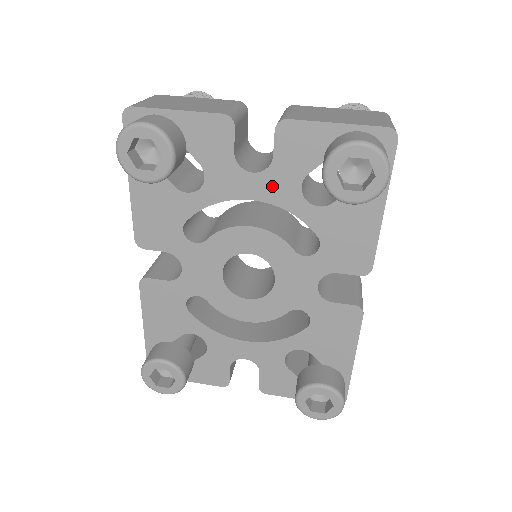
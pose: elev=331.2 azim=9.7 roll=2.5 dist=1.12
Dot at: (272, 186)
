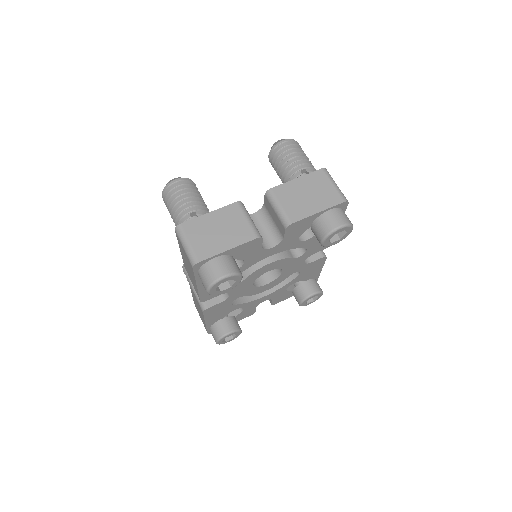
Dot at: (283, 246)
